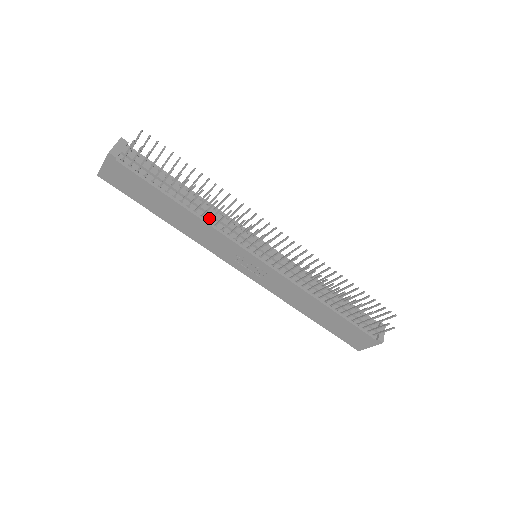
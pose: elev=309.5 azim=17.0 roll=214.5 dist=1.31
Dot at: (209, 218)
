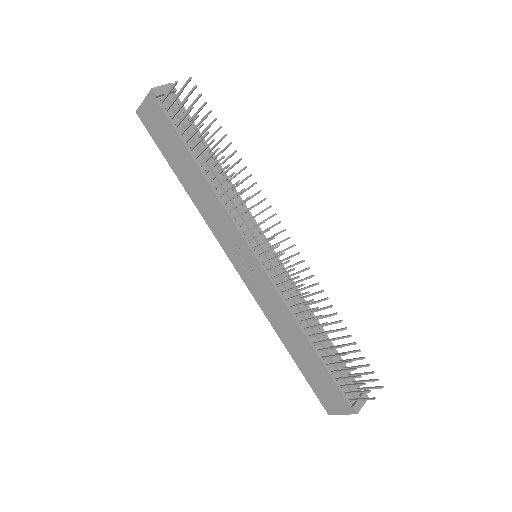
Dot at: (222, 193)
